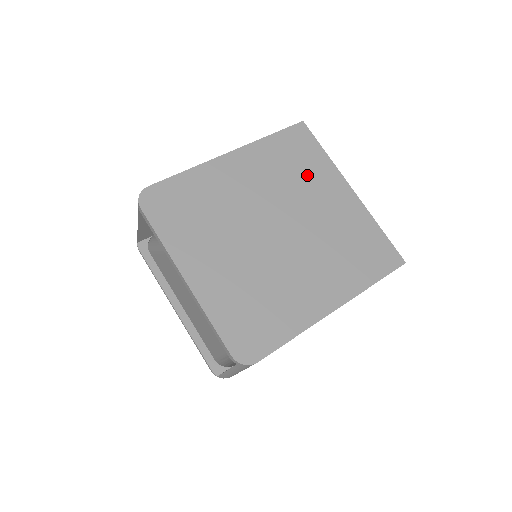
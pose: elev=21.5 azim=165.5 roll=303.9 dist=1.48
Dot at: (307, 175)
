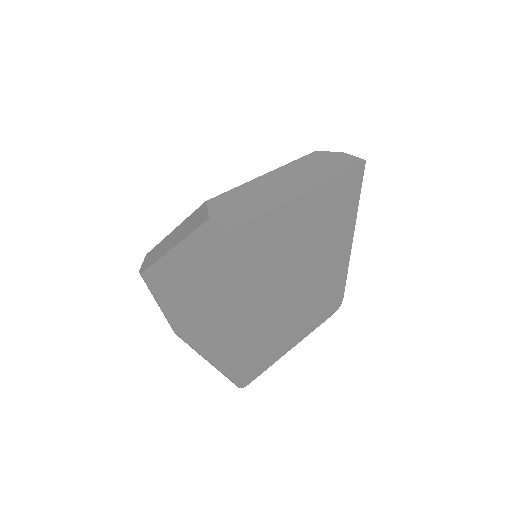
Dot at: (280, 241)
